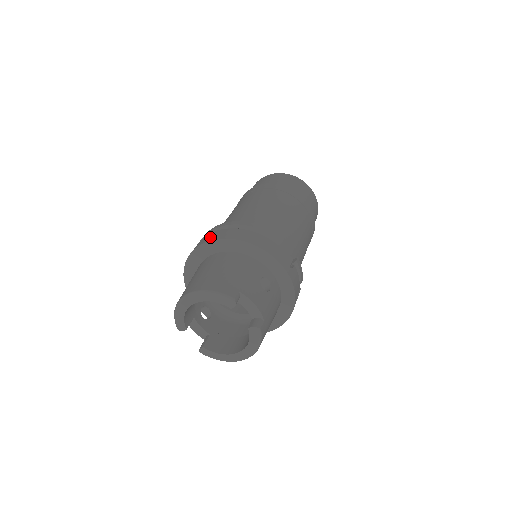
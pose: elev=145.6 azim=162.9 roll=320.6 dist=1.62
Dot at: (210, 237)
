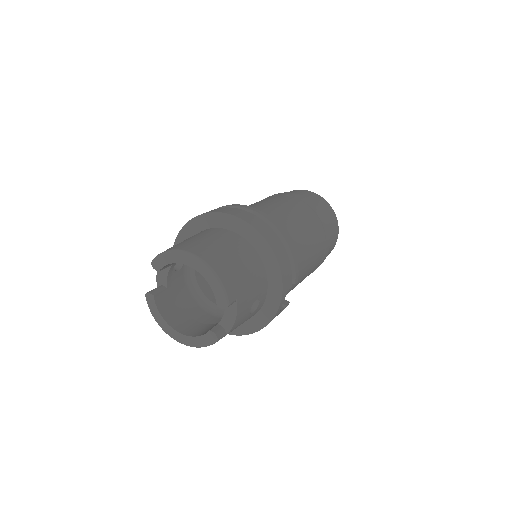
Dot at: (254, 221)
